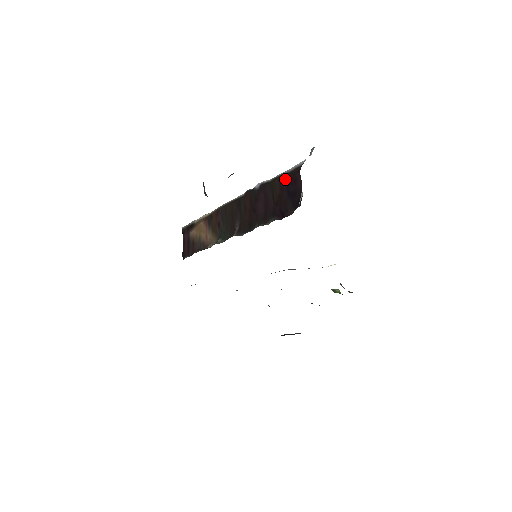
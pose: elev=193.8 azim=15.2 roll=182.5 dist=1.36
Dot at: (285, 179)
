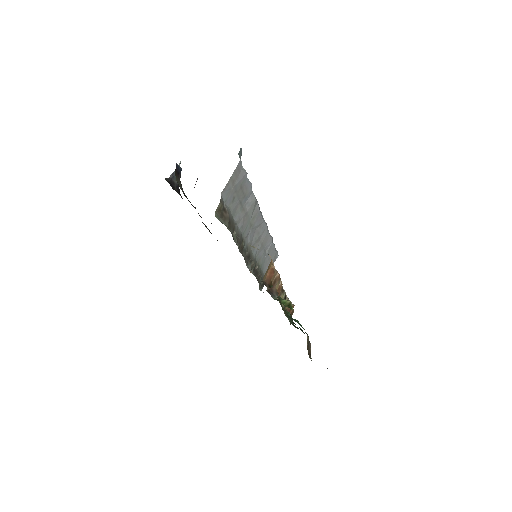
Dot at: occluded
